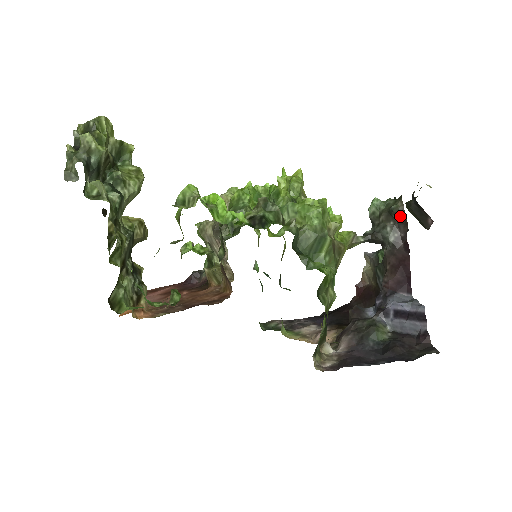
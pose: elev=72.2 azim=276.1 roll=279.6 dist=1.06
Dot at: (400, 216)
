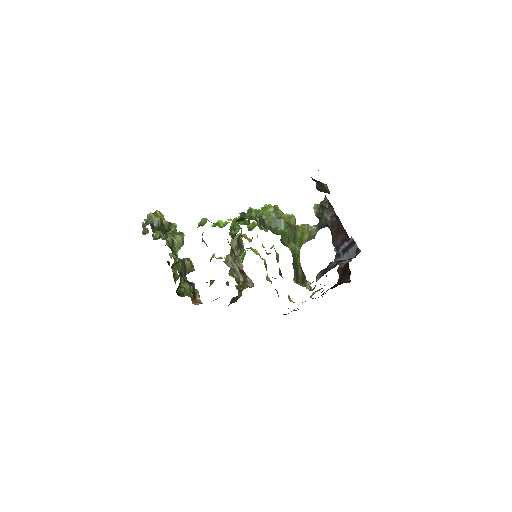
Dot at: (328, 204)
